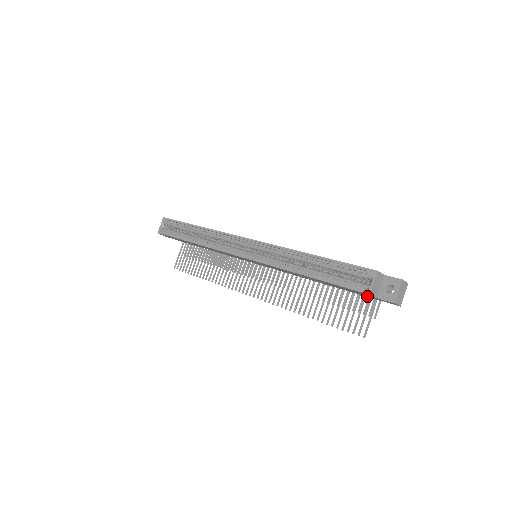
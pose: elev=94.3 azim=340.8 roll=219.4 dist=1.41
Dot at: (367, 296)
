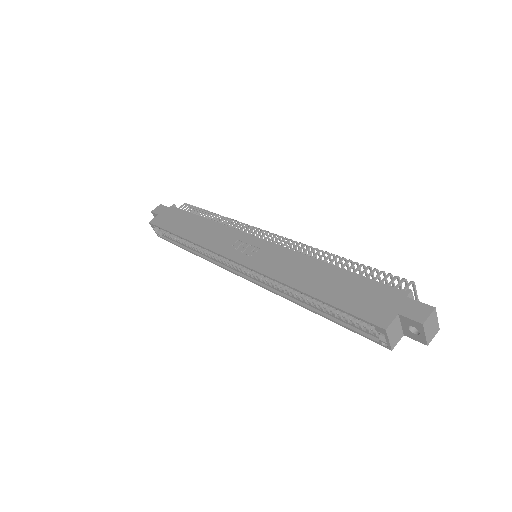
Dot at: occluded
